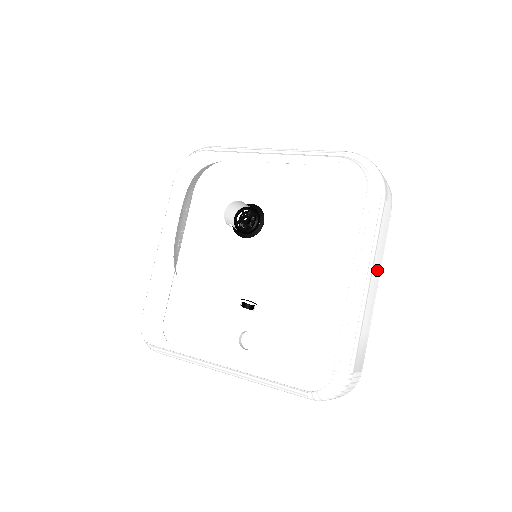
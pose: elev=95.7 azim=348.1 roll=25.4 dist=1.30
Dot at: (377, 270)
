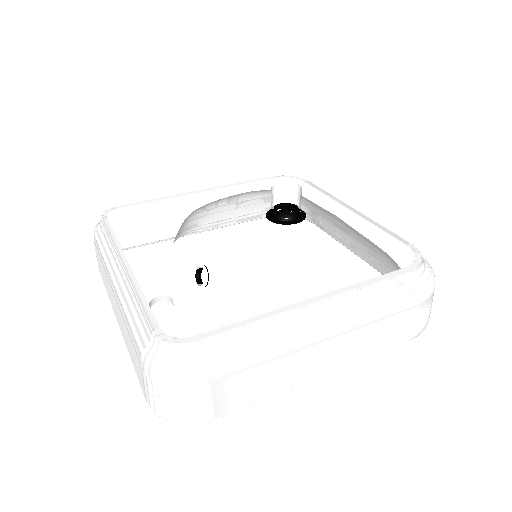
Dot at: (343, 353)
